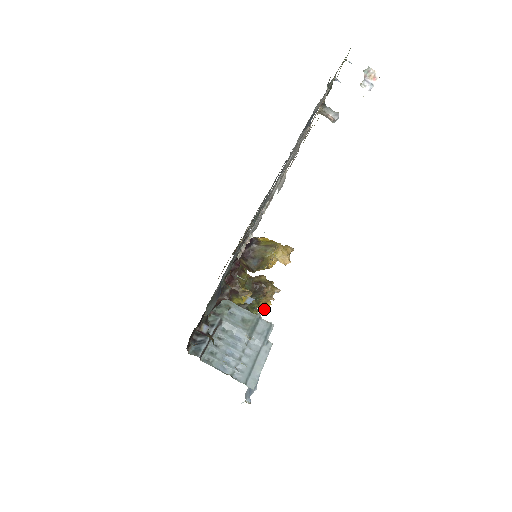
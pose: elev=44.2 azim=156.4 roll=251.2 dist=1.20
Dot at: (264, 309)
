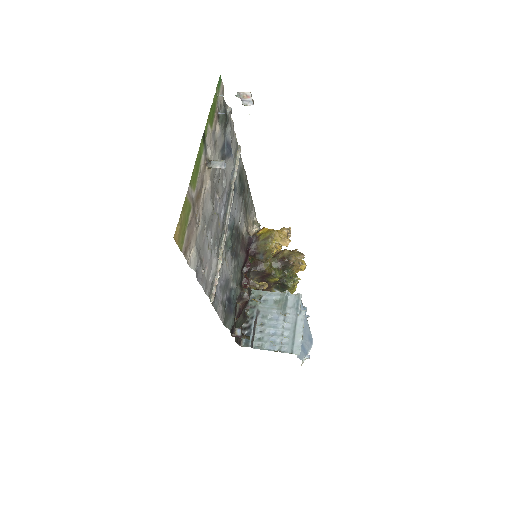
Dot at: (305, 268)
